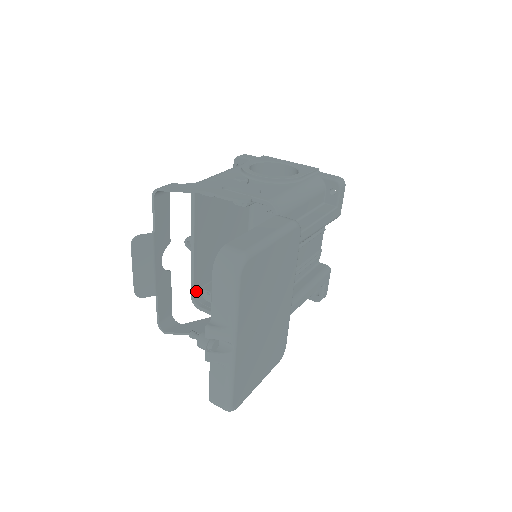
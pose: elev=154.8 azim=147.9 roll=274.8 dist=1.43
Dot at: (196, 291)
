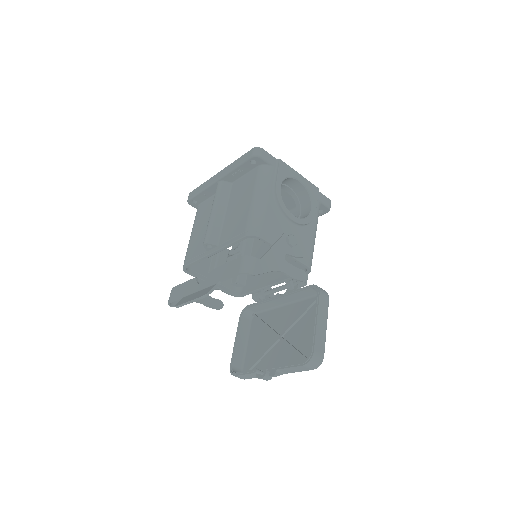
Dot at: occluded
